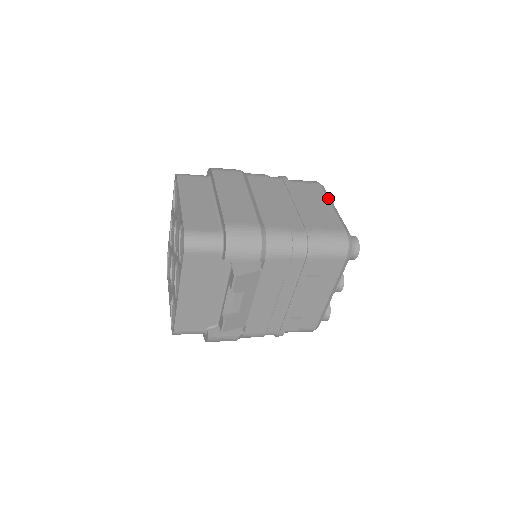
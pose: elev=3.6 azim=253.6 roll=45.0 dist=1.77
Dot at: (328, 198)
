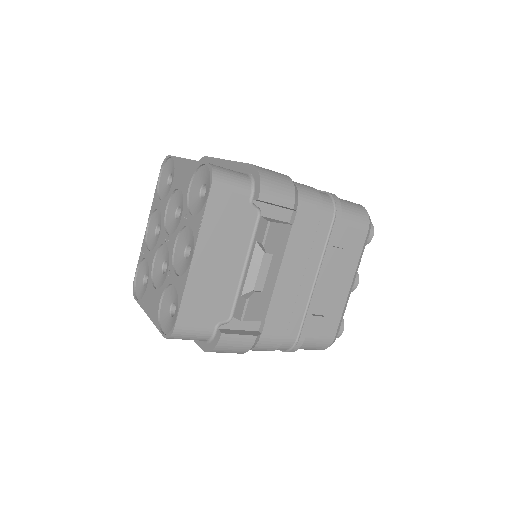
Dot at: occluded
